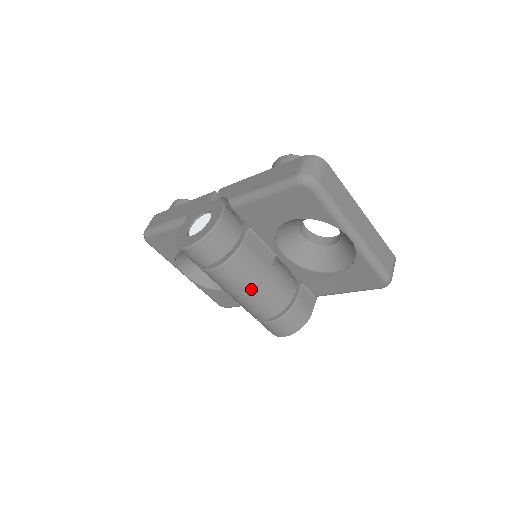
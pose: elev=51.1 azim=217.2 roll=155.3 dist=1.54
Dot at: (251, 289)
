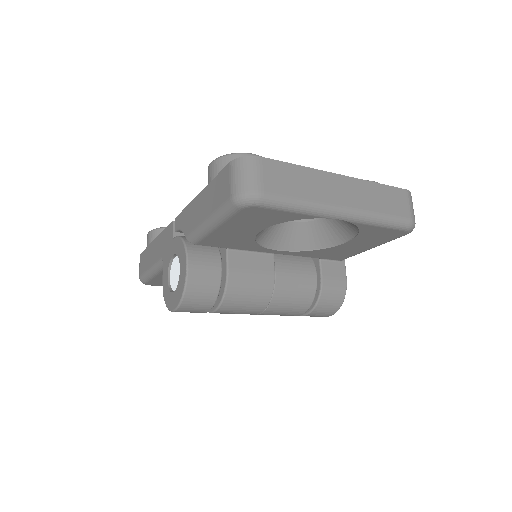
Dot at: (266, 305)
